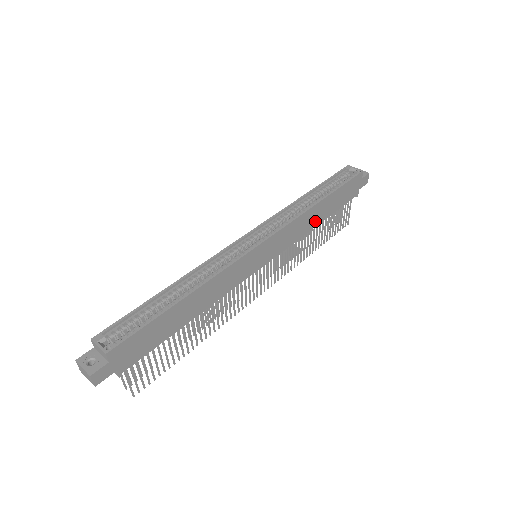
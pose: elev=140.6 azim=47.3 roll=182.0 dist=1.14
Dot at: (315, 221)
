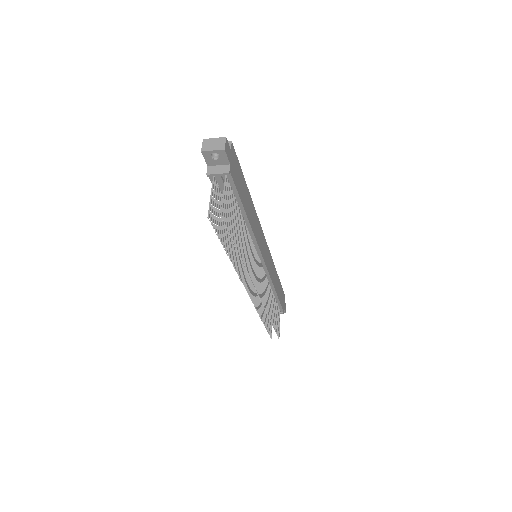
Dot at: (275, 284)
